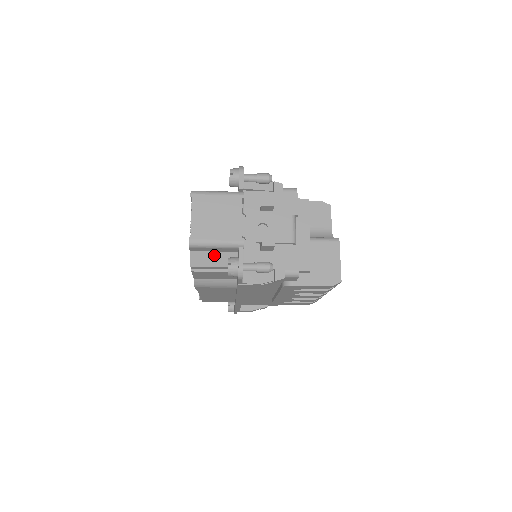
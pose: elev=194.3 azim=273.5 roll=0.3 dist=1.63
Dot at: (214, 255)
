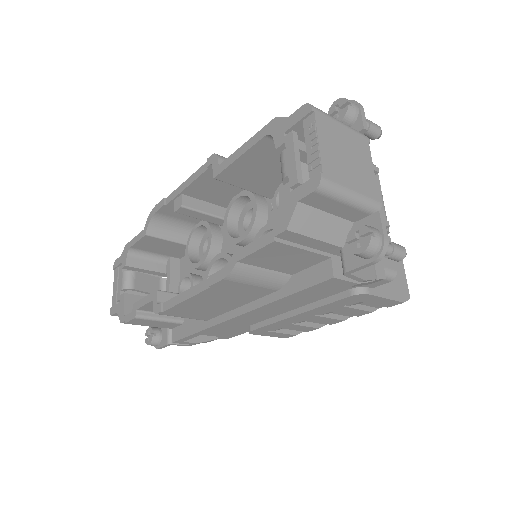
Dot at: (324, 218)
